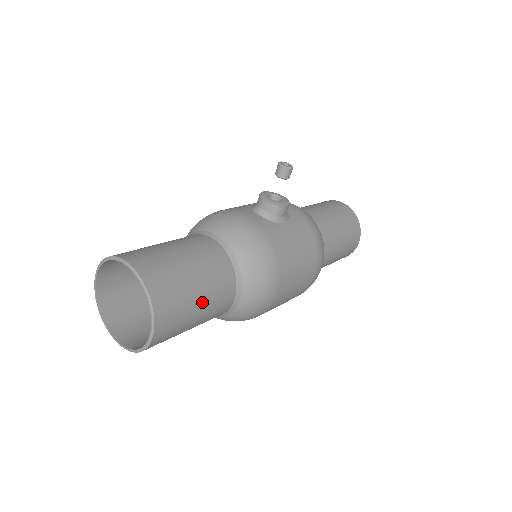
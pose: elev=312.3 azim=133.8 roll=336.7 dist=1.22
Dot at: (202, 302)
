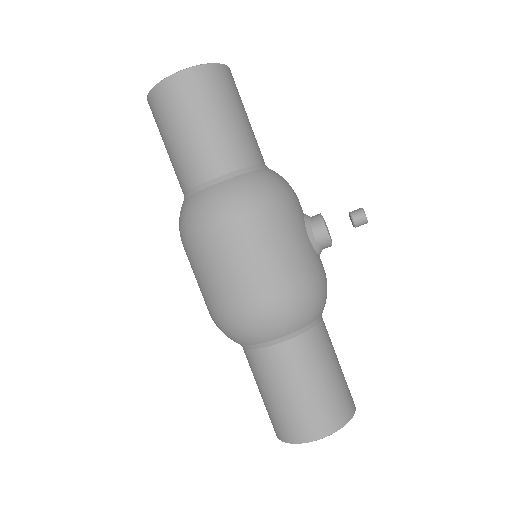
Dot at: (212, 125)
